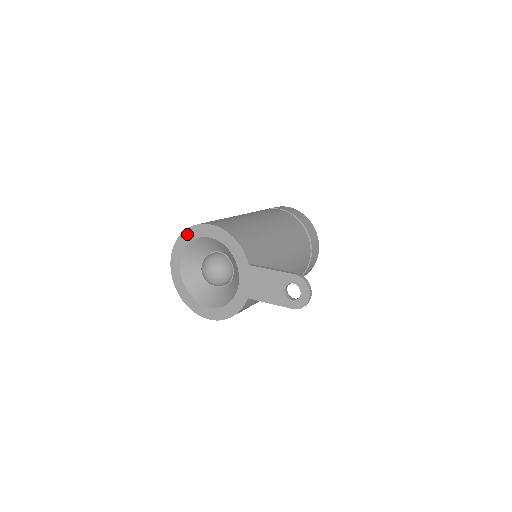
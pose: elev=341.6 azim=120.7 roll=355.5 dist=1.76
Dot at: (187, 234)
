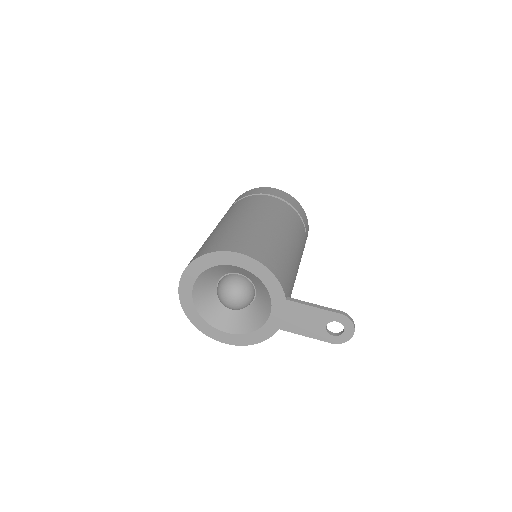
Dot at: (206, 259)
